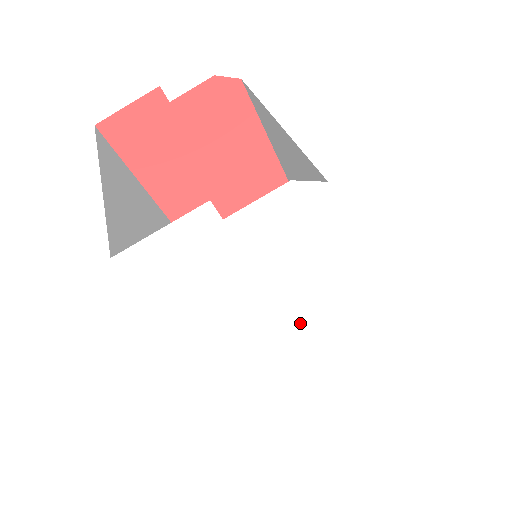
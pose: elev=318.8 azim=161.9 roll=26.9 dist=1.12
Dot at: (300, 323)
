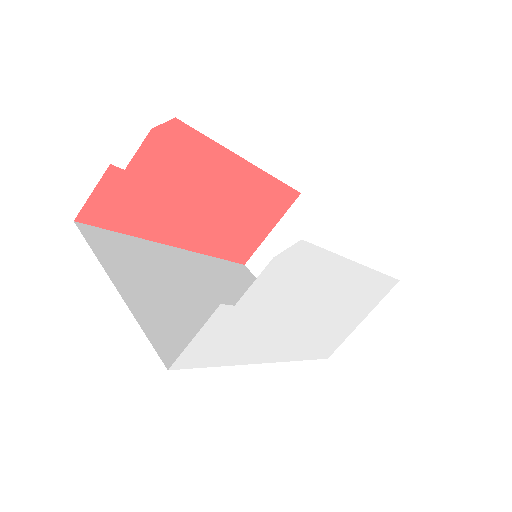
Dot at: (316, 310)
